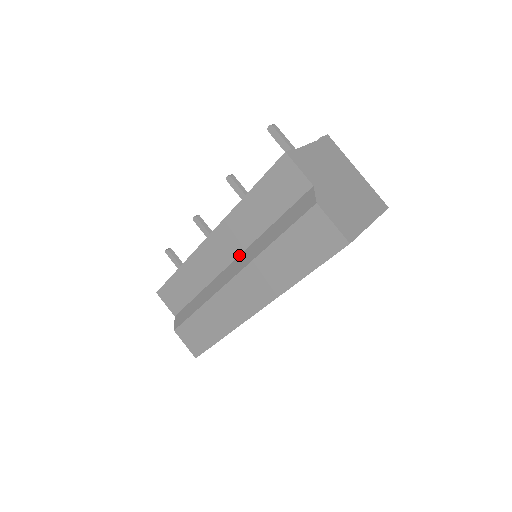
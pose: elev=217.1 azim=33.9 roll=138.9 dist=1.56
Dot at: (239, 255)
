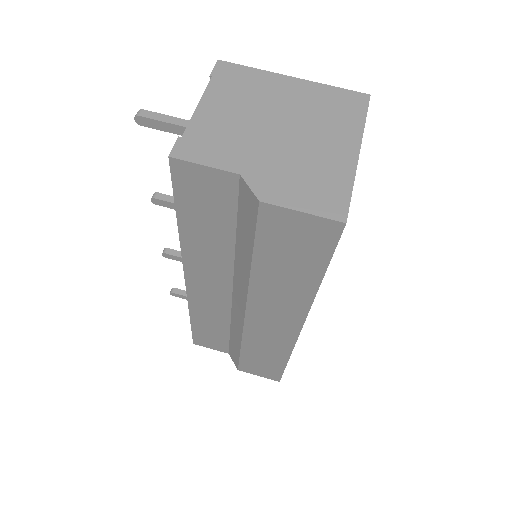
Dot at: (232, 284)
